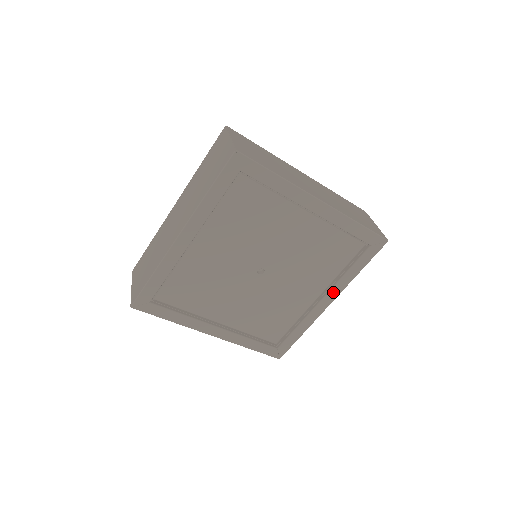
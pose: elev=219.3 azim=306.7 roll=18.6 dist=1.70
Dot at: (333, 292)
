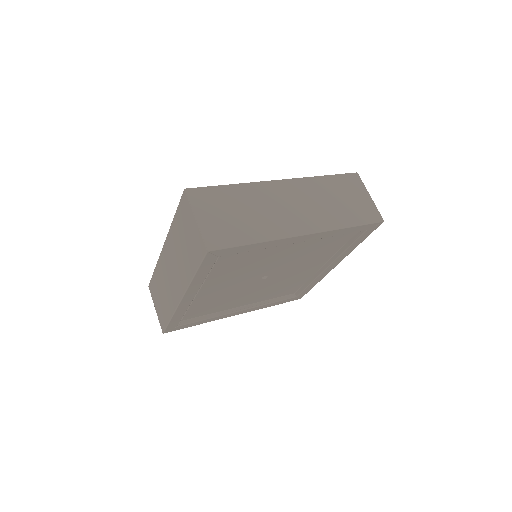
Dot at: (337, 261)
